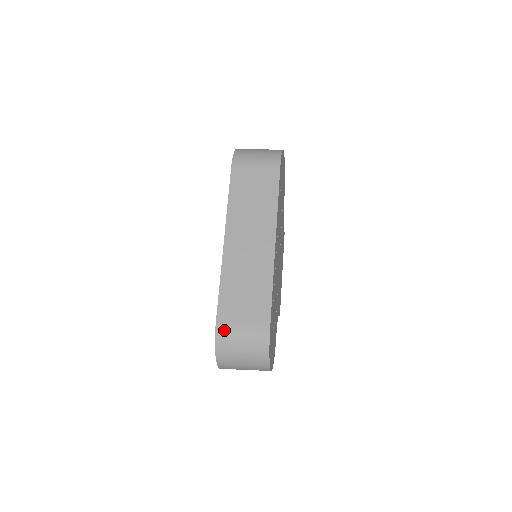
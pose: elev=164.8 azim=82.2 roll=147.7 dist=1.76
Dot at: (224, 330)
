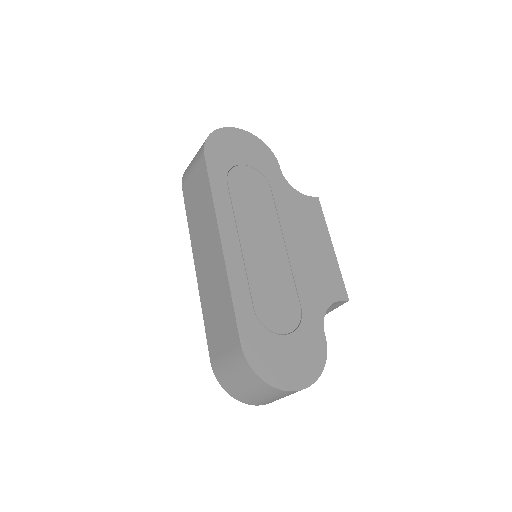
Dot at: (216, 366)
